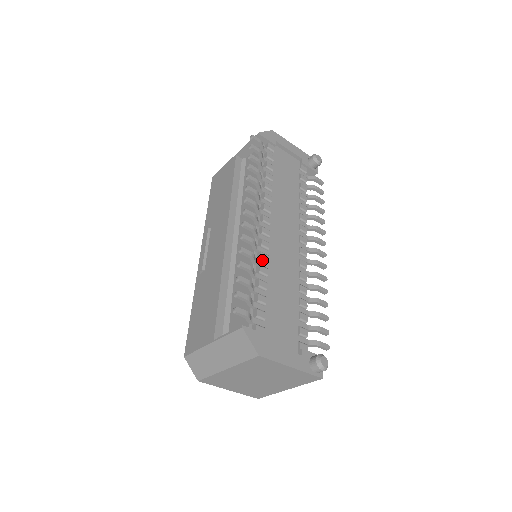
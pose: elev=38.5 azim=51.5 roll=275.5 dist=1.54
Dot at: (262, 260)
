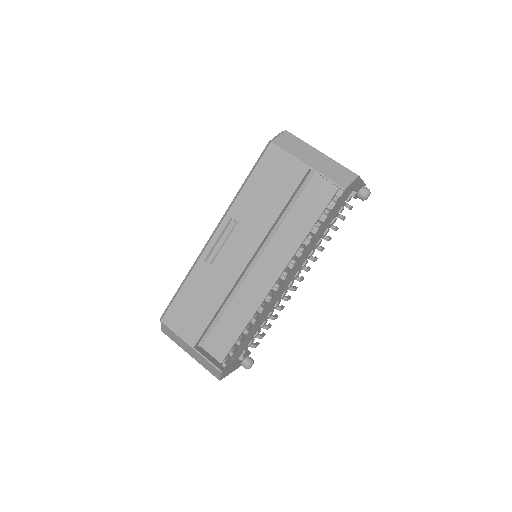
Dot at: (261, 313)
